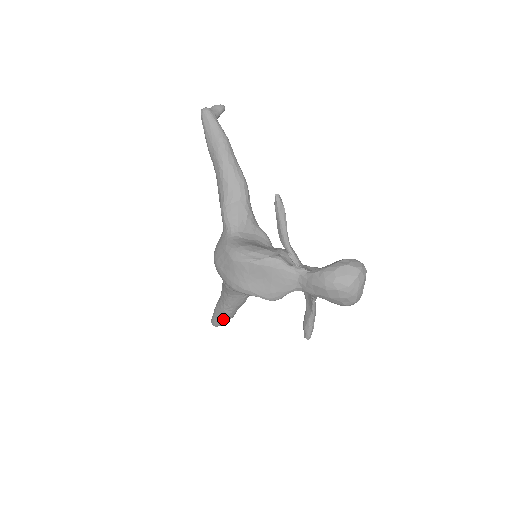
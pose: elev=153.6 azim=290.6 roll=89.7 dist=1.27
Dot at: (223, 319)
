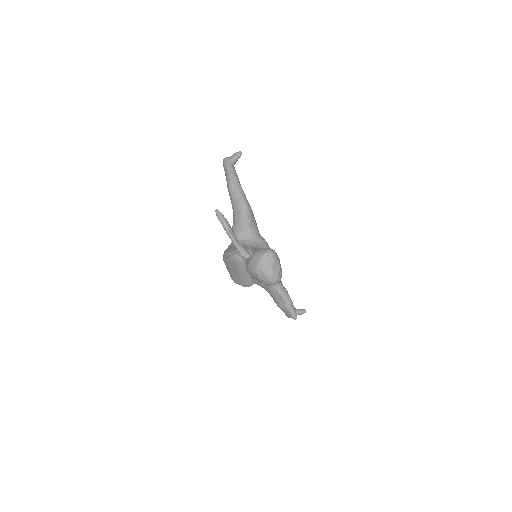
Dot at: (283, 310)
